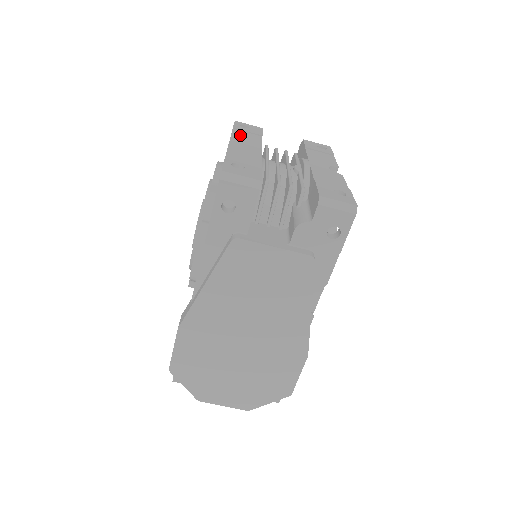
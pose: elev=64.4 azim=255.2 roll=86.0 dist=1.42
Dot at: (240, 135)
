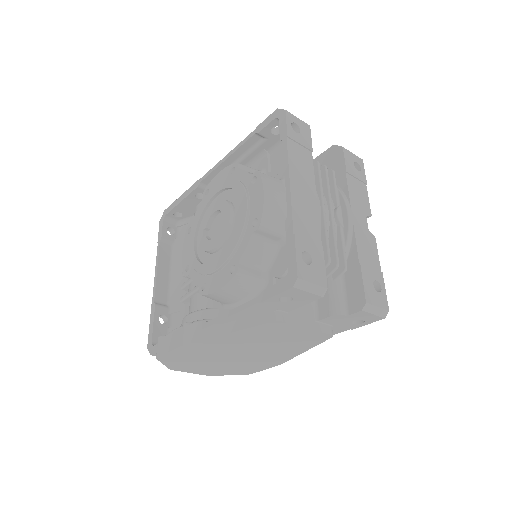
Dot at: (295, 157)
